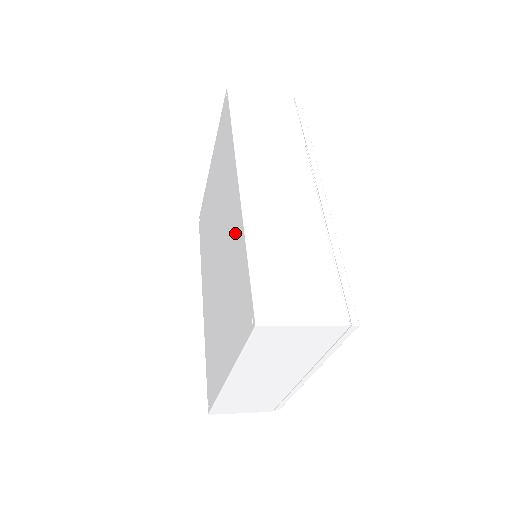
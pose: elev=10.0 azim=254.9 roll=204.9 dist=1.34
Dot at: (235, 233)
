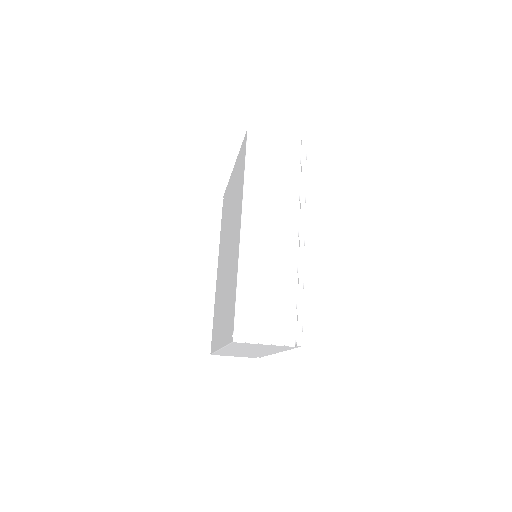
Dot at: (235, 261)
